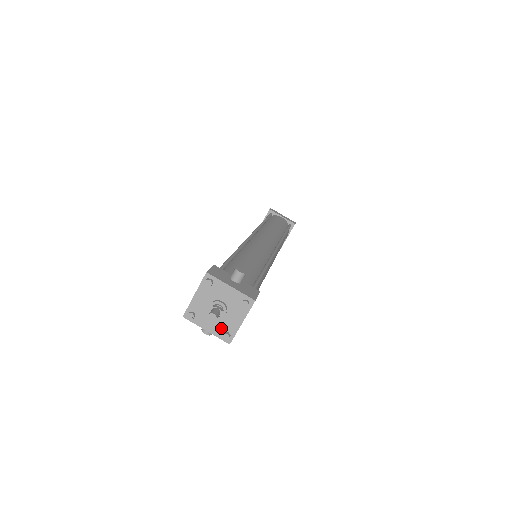
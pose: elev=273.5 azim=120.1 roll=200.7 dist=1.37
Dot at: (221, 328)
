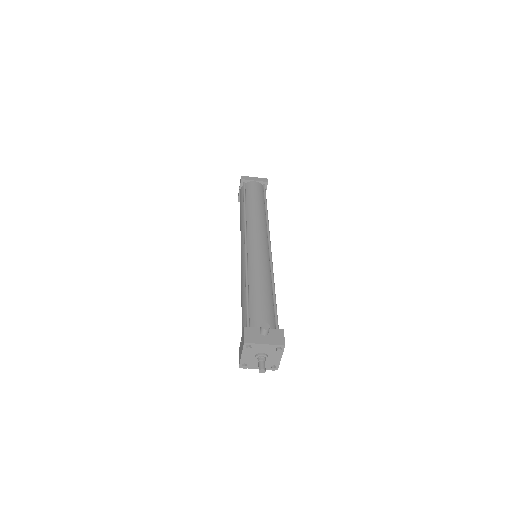
Dot at: (268, 365)
